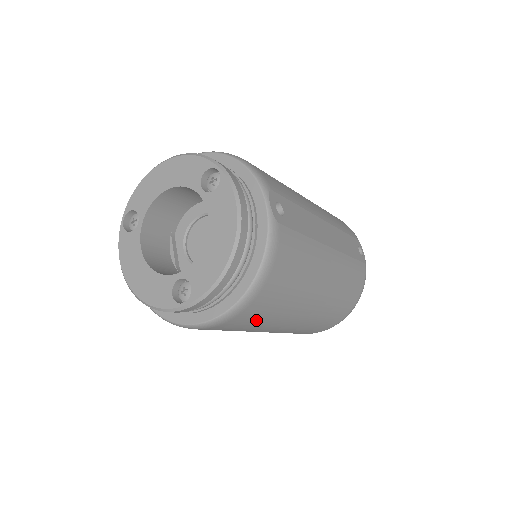
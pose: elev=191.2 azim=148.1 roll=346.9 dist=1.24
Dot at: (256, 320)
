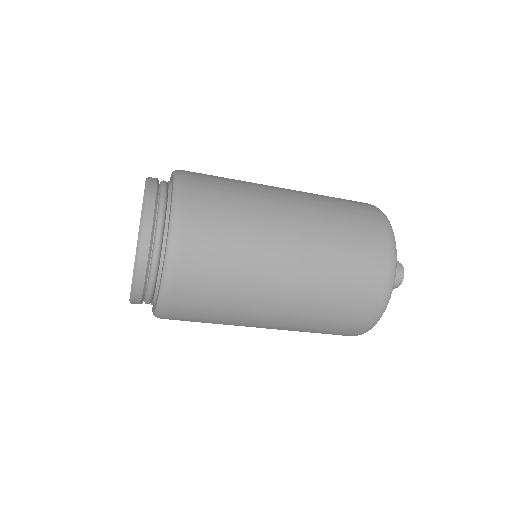
Dot at: (222, 227)
